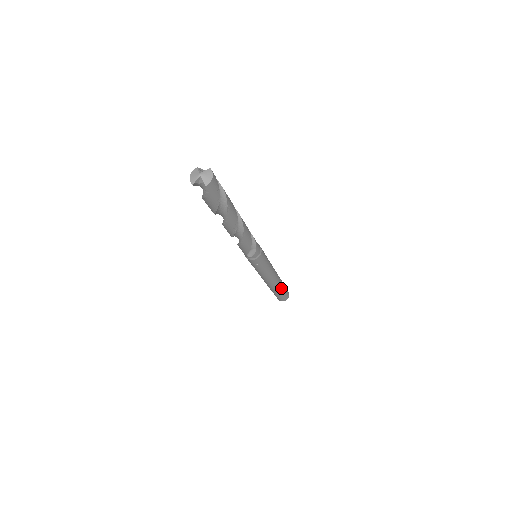
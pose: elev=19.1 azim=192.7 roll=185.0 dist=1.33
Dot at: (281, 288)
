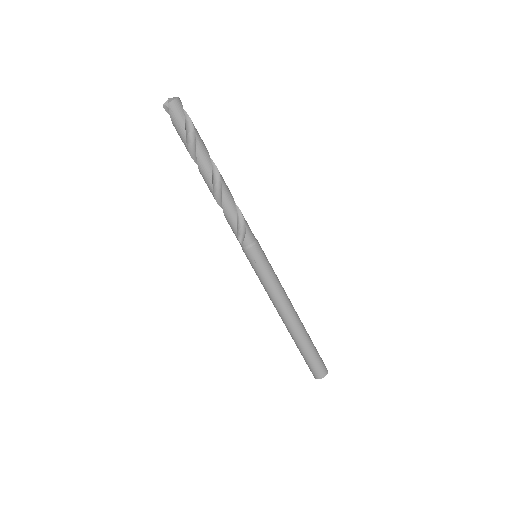
Dot at: (305, 341)
